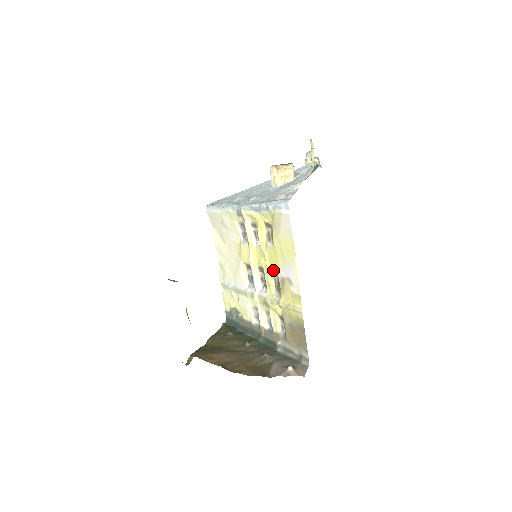
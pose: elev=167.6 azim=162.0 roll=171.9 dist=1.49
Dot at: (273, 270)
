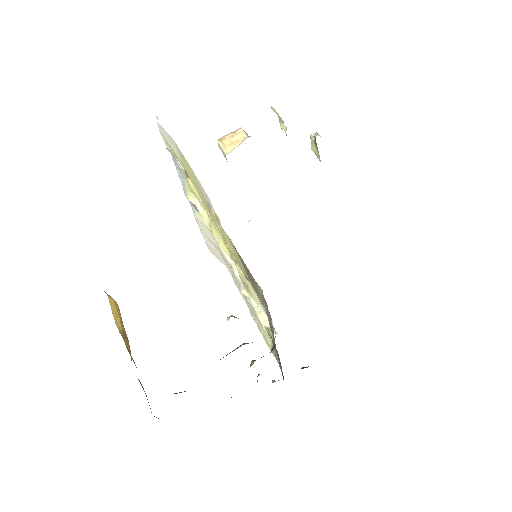
Dot at: occluded
